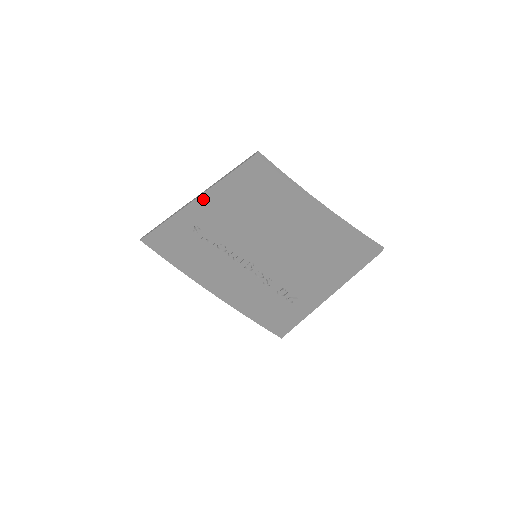
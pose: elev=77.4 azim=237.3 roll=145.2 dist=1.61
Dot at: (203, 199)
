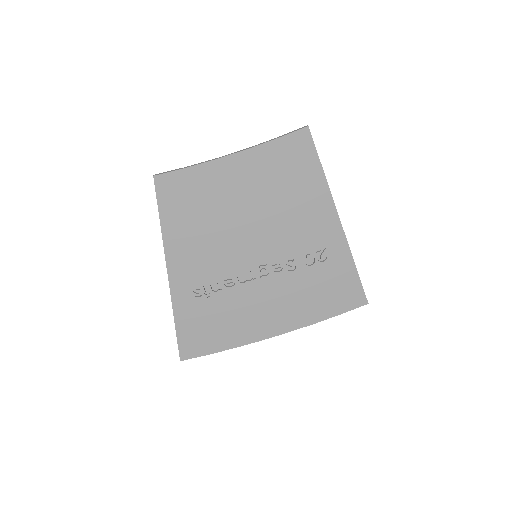
Dot at: (170, 260)
